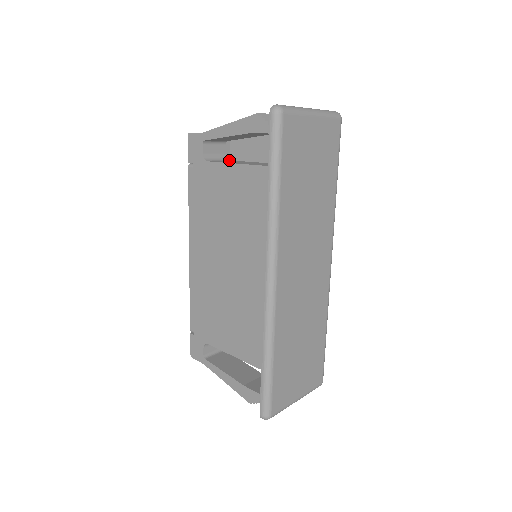
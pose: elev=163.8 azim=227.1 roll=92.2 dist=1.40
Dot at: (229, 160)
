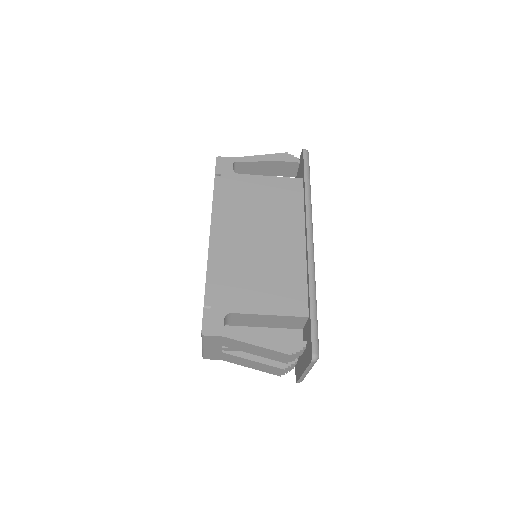
Dot at: occluded
